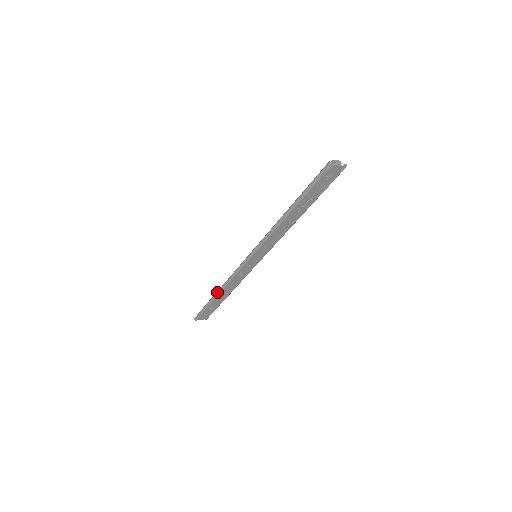
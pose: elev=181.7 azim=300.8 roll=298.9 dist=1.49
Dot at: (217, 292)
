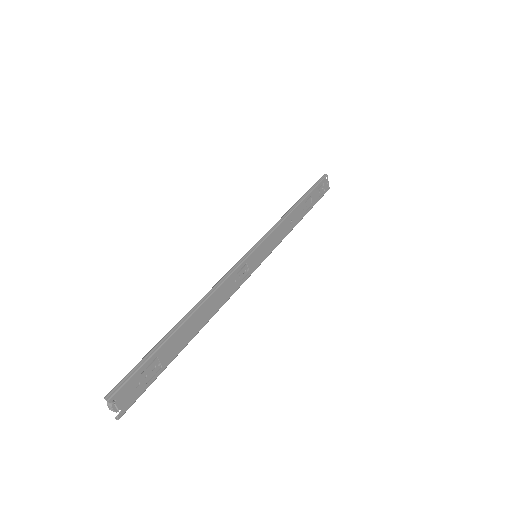
Dot at: (190, 311)
